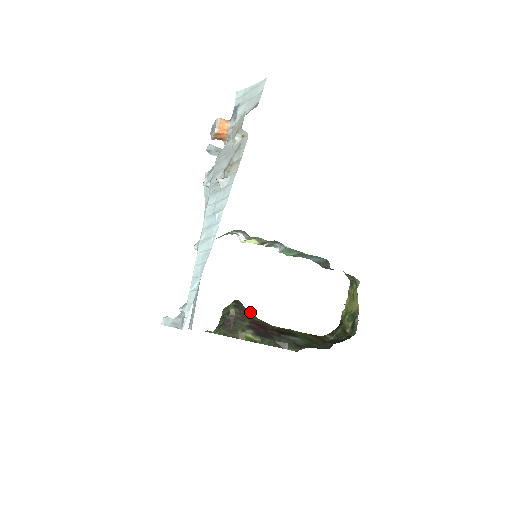
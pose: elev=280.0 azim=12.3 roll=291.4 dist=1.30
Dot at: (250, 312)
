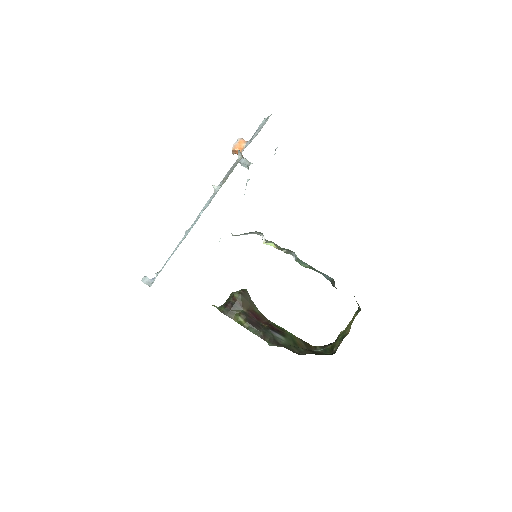
Dot at: (253, 302)
